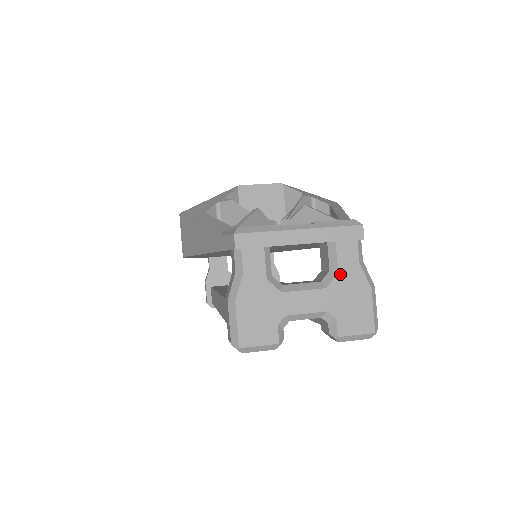
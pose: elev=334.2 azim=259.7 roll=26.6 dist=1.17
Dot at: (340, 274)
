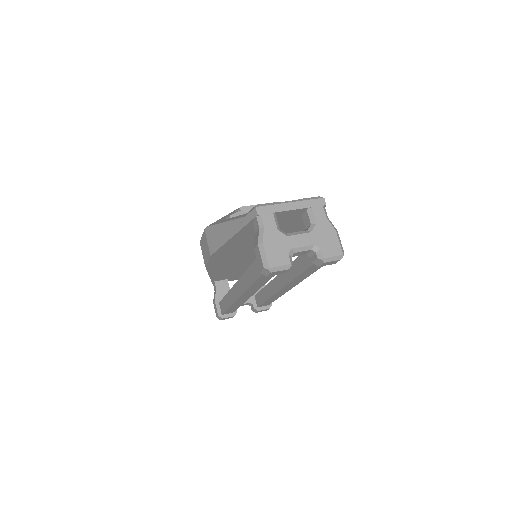
Dot at: (317, 224)
